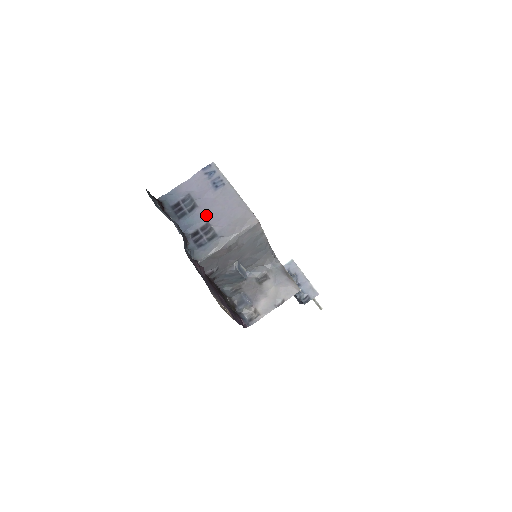
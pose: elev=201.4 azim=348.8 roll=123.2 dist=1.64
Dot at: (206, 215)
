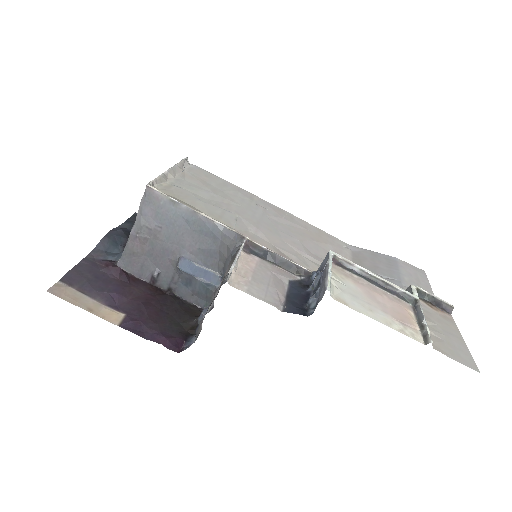
Dot at: occluded
